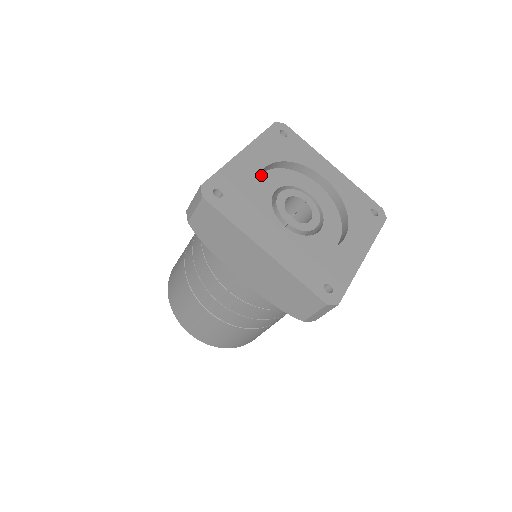
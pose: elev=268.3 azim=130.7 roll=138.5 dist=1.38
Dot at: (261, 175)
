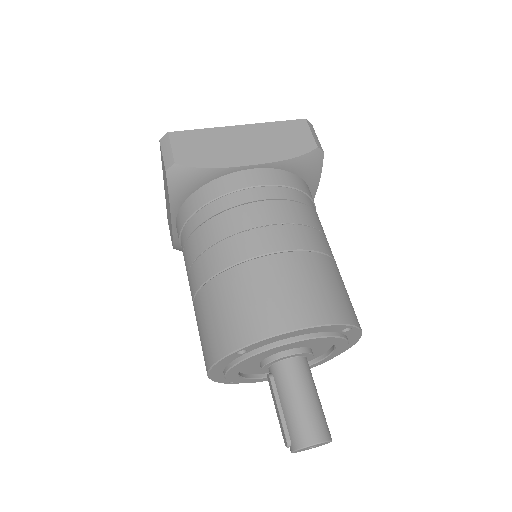
Dot at: occluded
